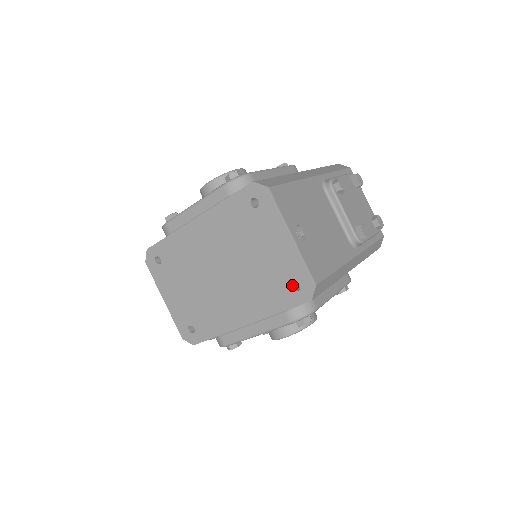
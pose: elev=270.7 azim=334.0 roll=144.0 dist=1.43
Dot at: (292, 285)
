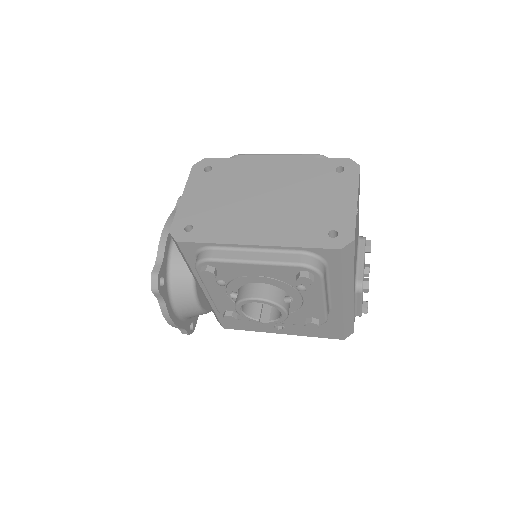
Dot at: (329, 234)
